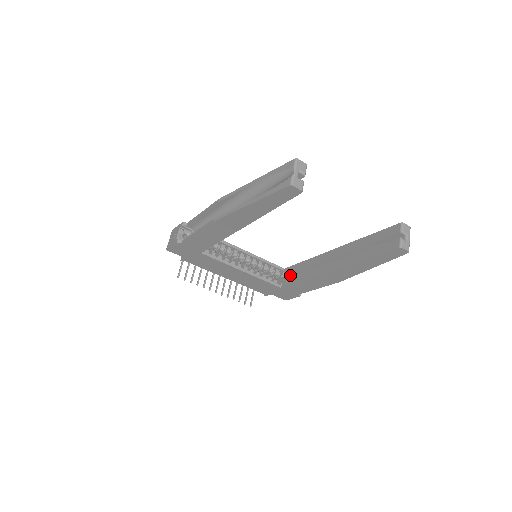
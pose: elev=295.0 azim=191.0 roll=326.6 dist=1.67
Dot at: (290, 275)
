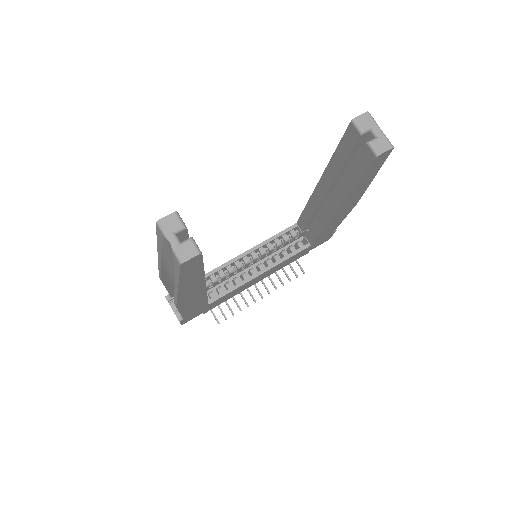
Dot at: (307, 227)
